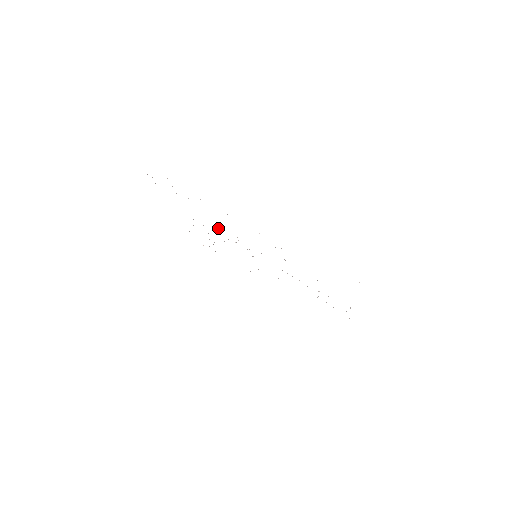
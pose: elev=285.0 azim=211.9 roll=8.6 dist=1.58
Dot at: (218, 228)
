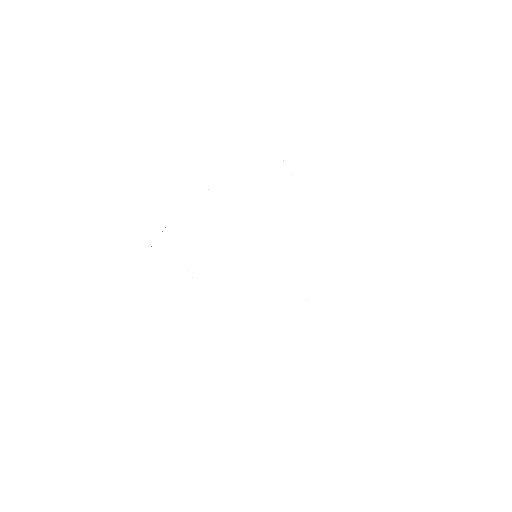
Dot at: occluded
